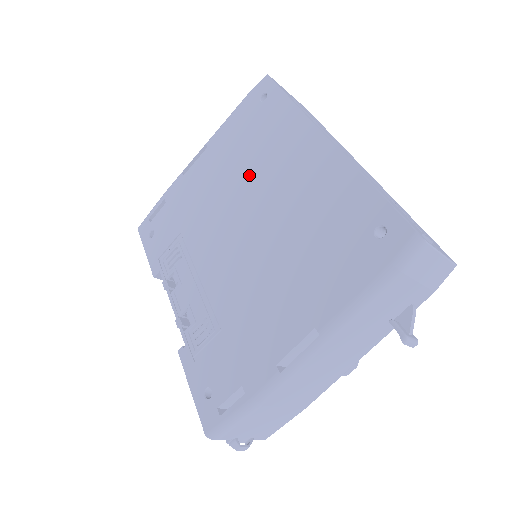
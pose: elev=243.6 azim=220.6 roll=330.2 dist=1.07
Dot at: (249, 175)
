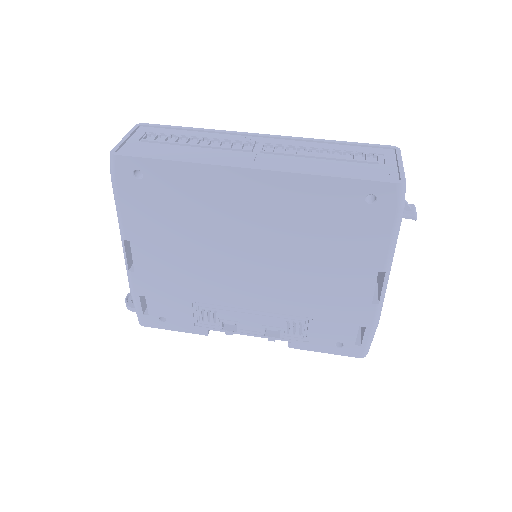
Dot at: (208, 233)
